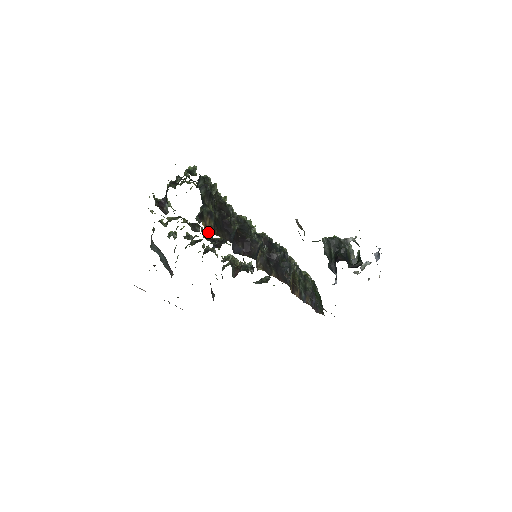
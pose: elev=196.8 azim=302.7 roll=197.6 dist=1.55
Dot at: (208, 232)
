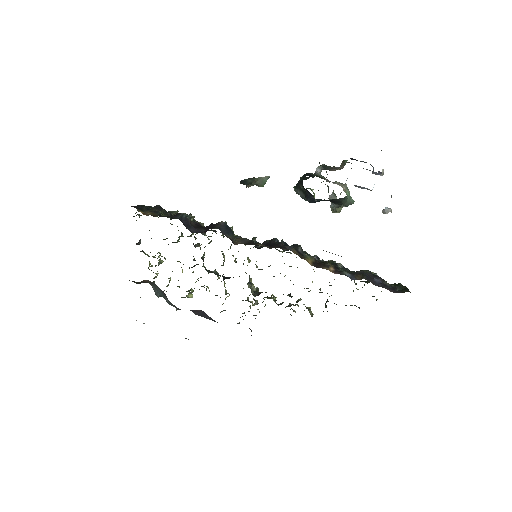
Dot at: (215, 271)
